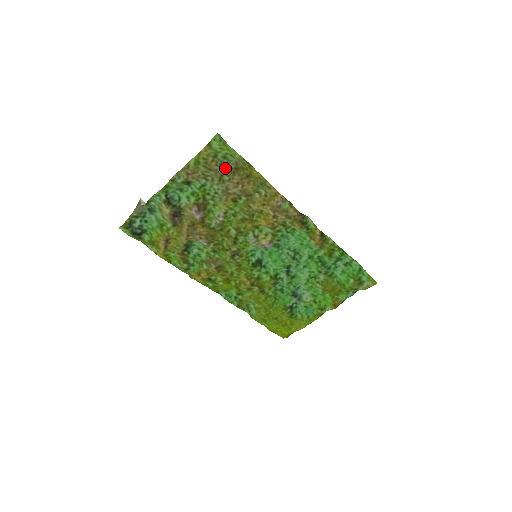
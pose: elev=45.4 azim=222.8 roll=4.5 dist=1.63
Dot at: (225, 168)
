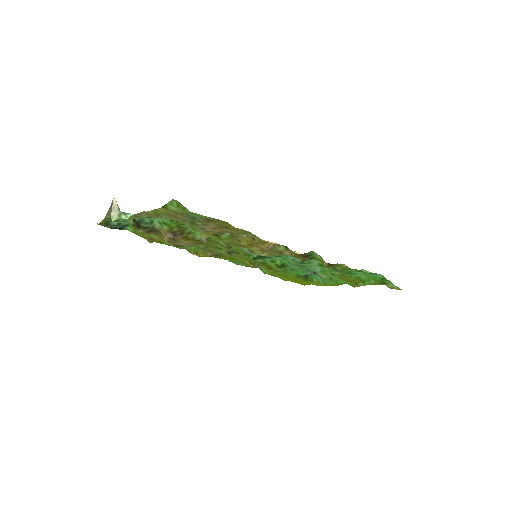
Dot at: (195, 218)
